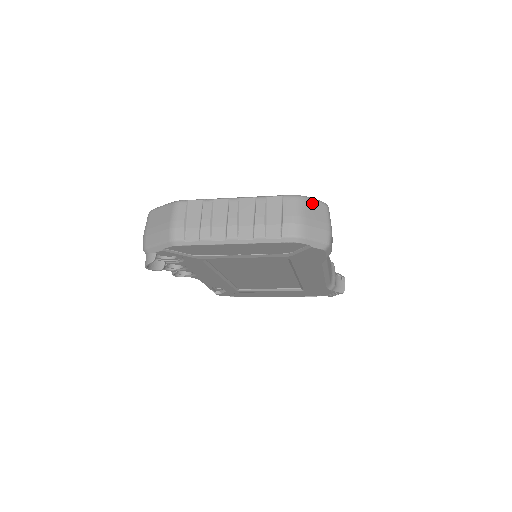
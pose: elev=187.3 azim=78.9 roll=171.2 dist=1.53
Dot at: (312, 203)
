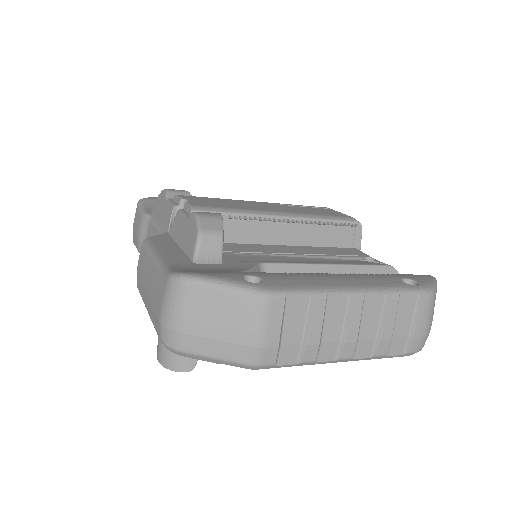
Dot at: occluded
